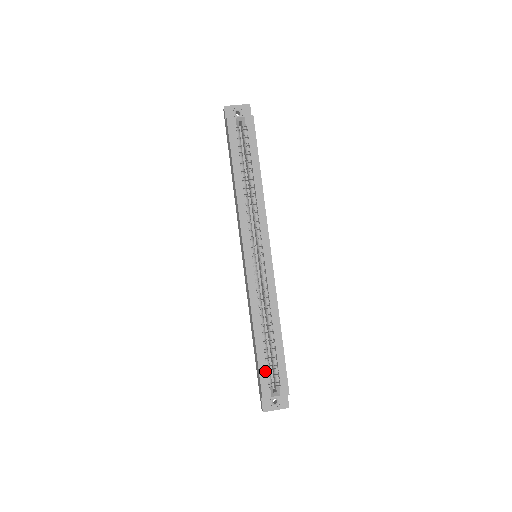
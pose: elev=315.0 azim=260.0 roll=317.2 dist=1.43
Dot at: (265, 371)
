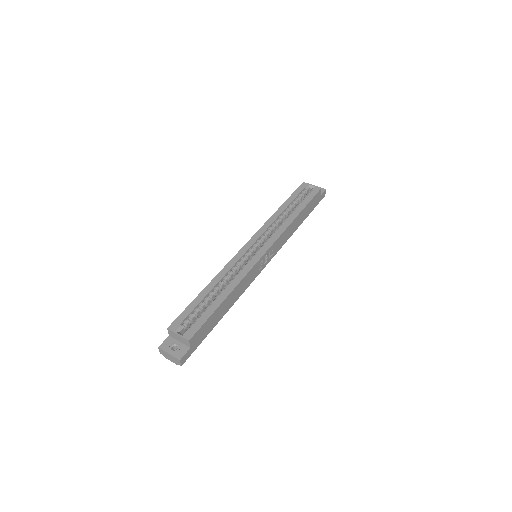
Dot at: (189, 312)
